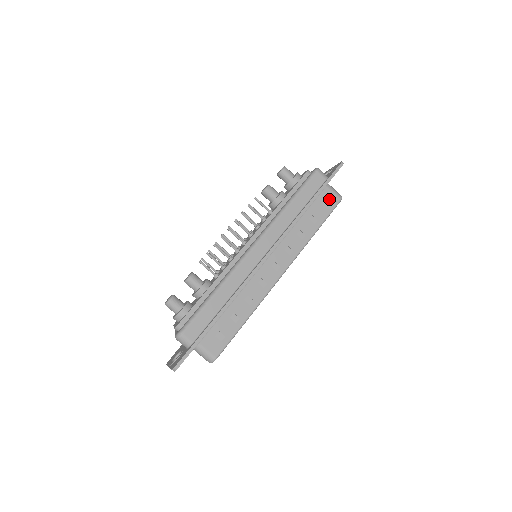
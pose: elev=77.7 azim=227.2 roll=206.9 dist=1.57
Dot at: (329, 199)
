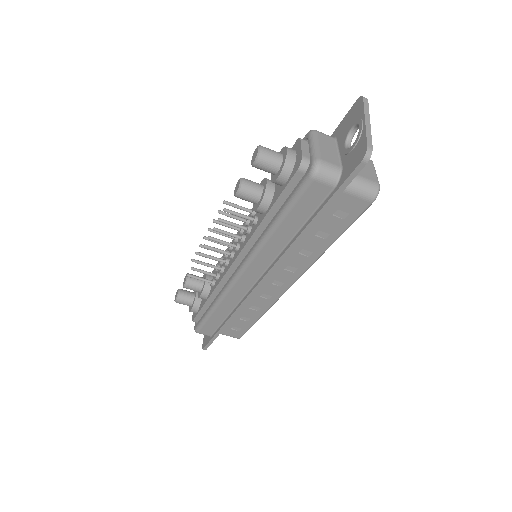
Dot at: (348, 206)
